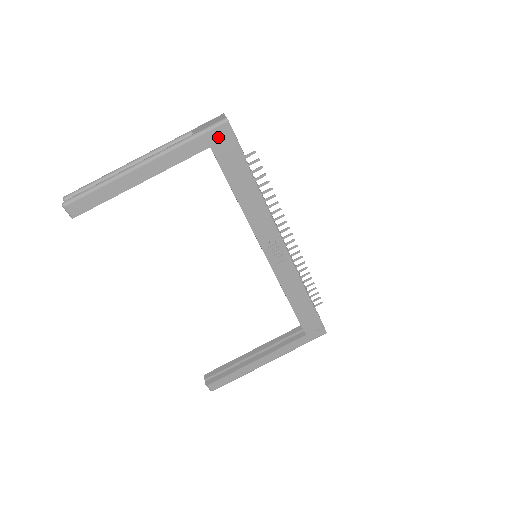
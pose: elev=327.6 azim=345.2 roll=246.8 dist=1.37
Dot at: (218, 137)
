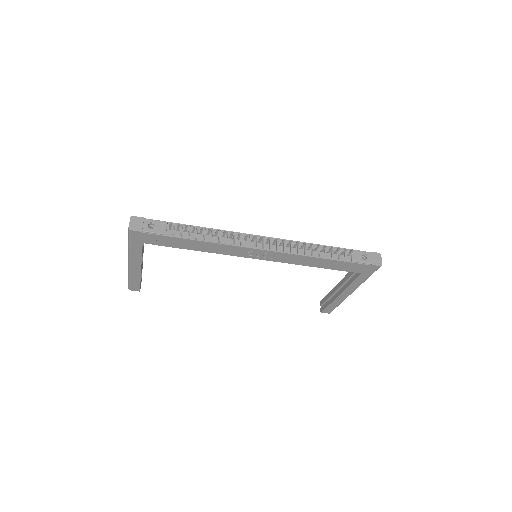
Dot at: (139, 238)
